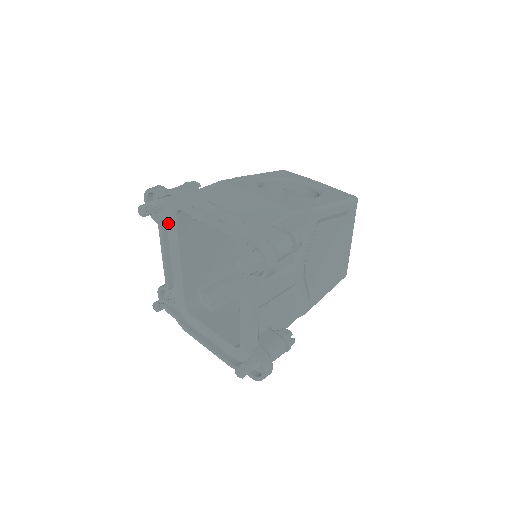
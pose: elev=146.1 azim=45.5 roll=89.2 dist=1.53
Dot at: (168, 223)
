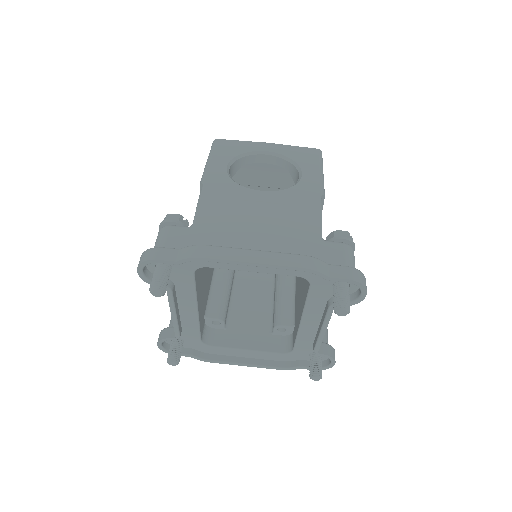
Dot at: (178, 282)
